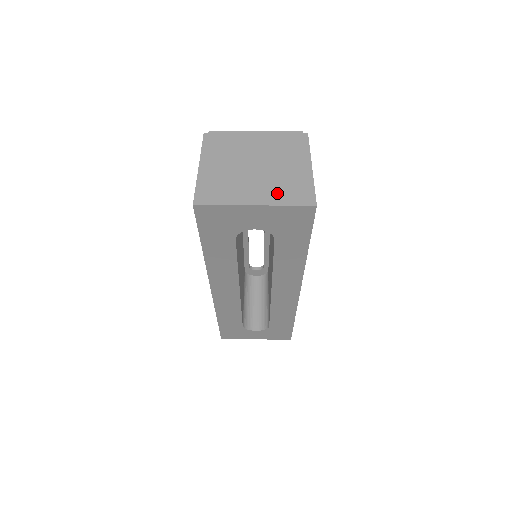
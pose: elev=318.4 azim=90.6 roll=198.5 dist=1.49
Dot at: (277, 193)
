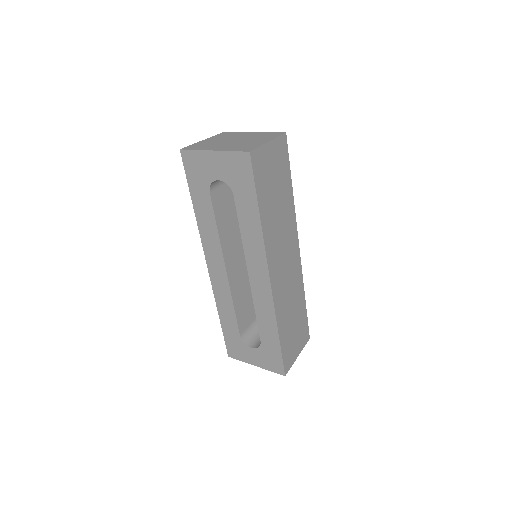
Dot at: (232, 148)
